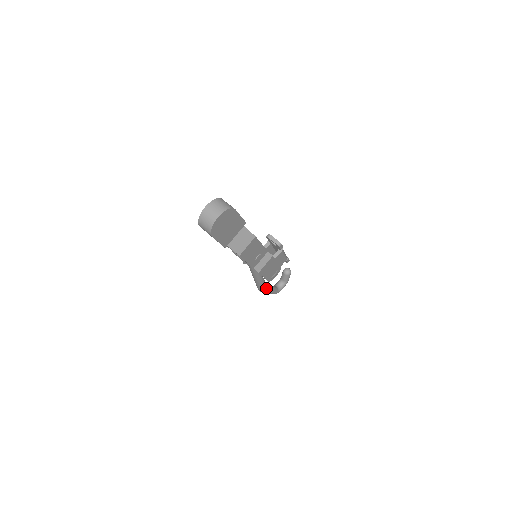
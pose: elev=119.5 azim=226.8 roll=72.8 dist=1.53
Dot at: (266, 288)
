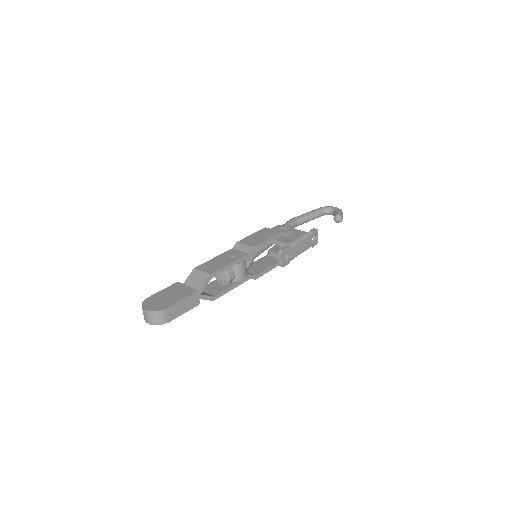
Dot at: occluded
